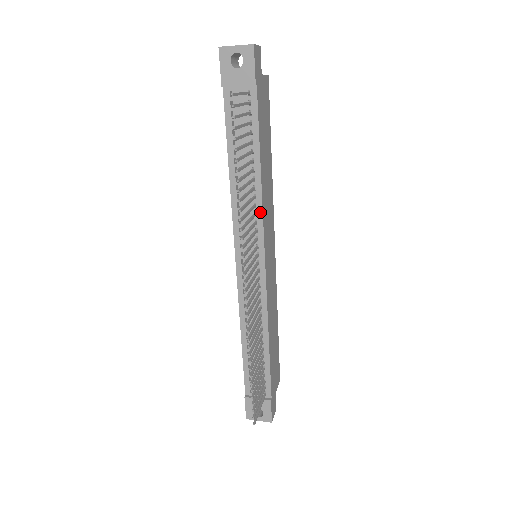
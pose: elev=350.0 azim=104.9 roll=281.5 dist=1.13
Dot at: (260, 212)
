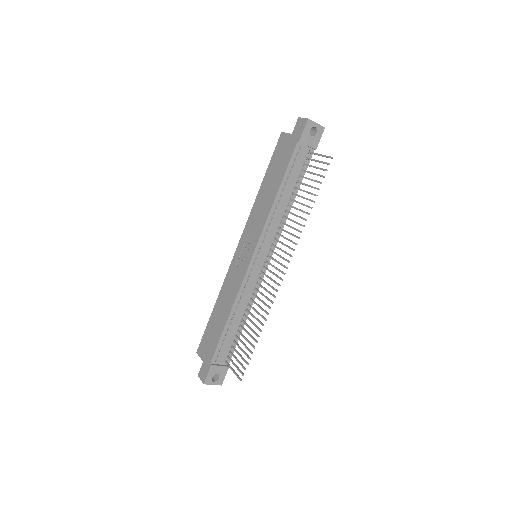
Dot at: (282, 227)
